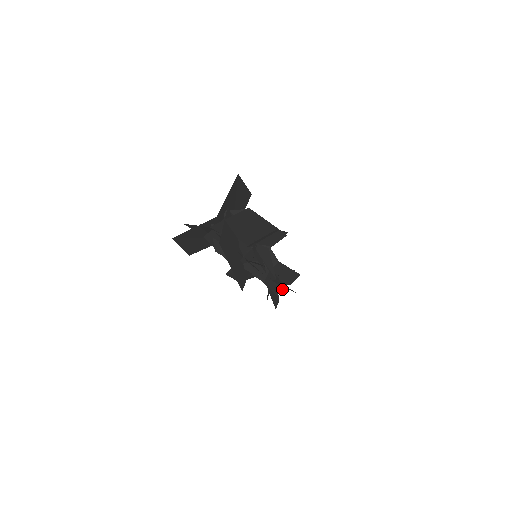
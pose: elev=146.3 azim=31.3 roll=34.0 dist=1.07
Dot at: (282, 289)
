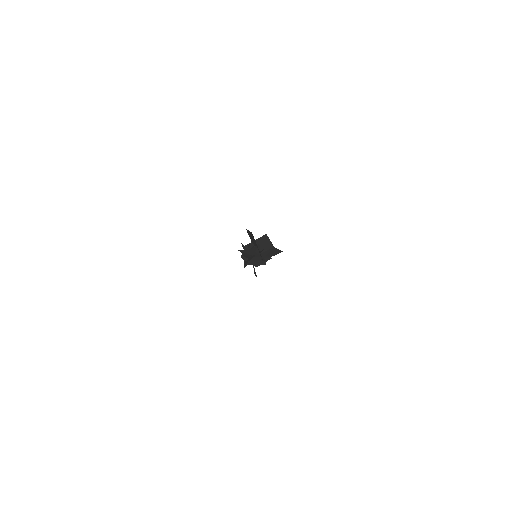
Dot at: occluded
